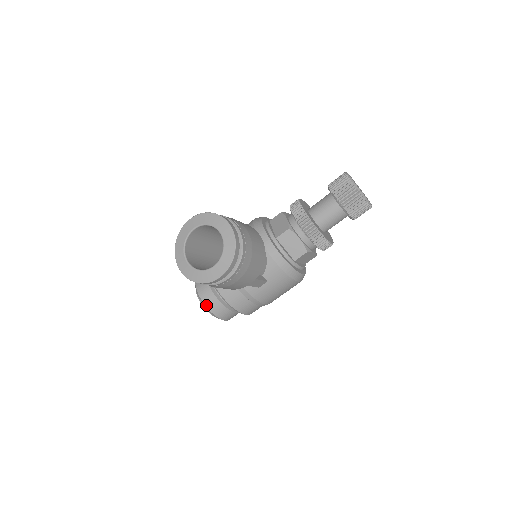
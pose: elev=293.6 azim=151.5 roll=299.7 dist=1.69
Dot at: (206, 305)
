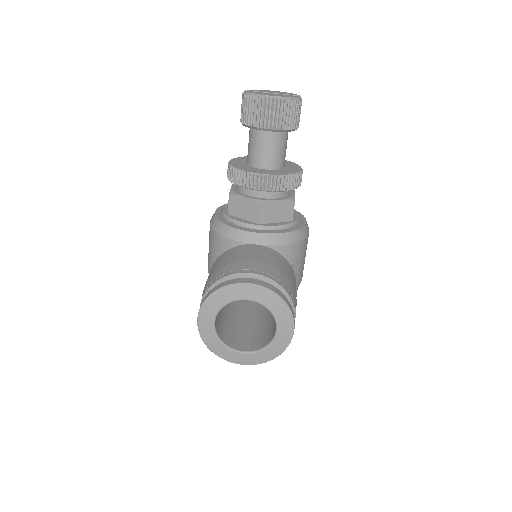
Dot at: occluded
